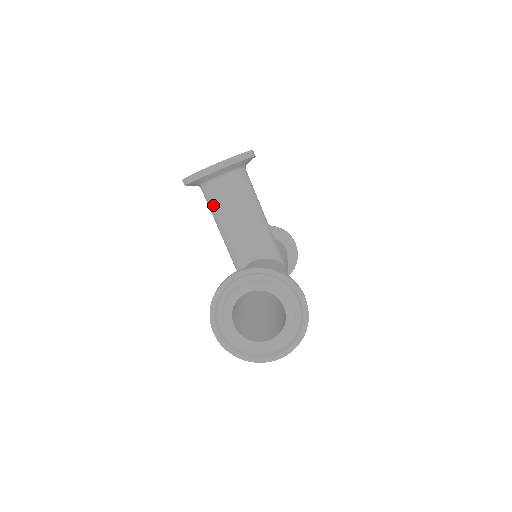
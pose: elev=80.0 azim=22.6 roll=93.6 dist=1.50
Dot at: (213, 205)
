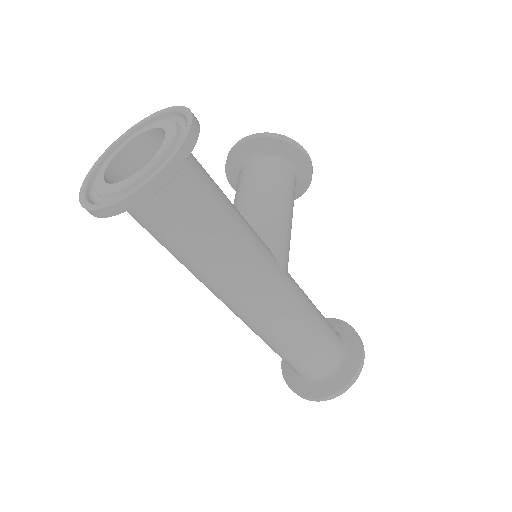
Dot at: (237, 187)
